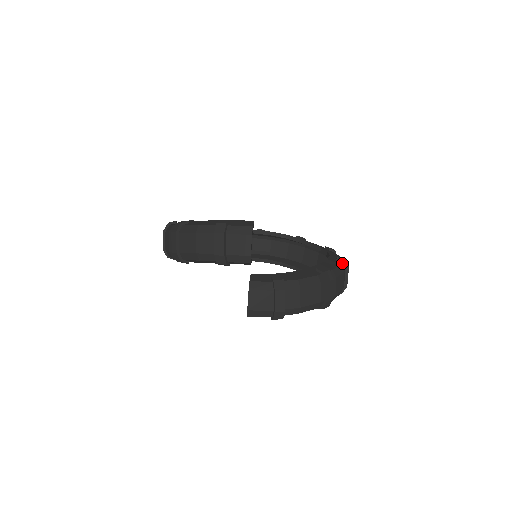
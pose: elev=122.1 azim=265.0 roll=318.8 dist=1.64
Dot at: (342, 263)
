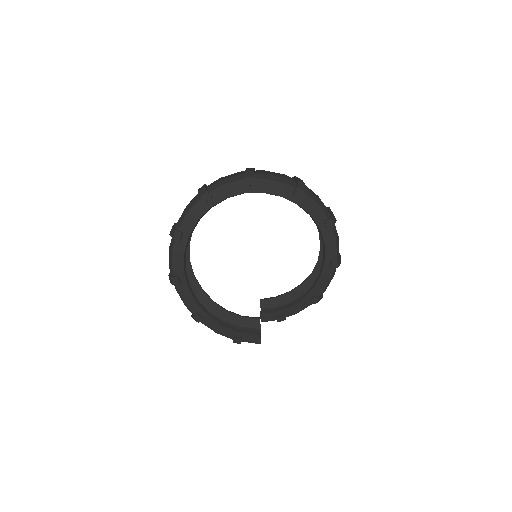
Dot at: (334, 269)
